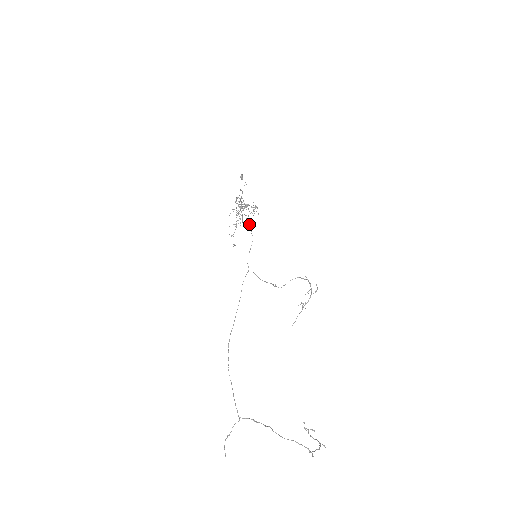
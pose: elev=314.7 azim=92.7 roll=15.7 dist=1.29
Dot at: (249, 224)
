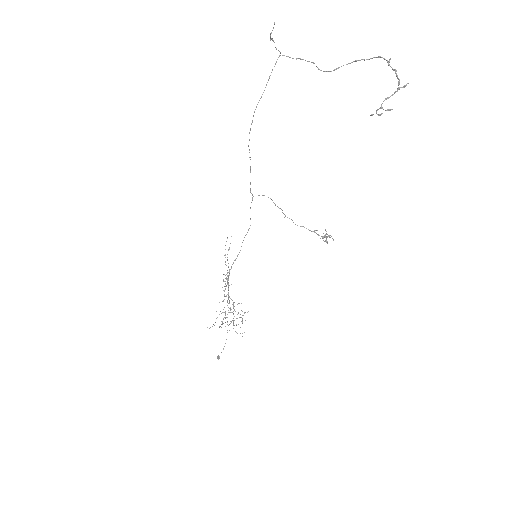
Dot at: occluded
